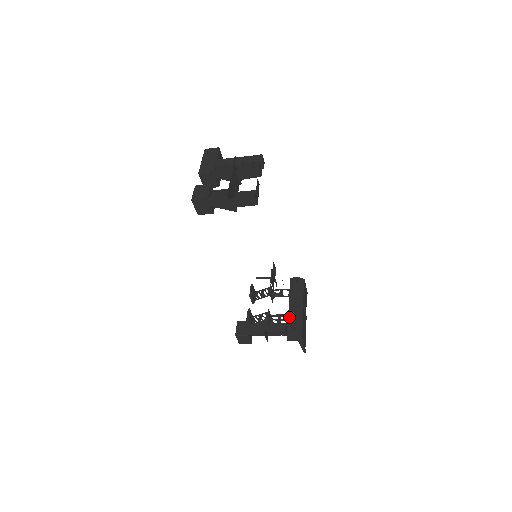
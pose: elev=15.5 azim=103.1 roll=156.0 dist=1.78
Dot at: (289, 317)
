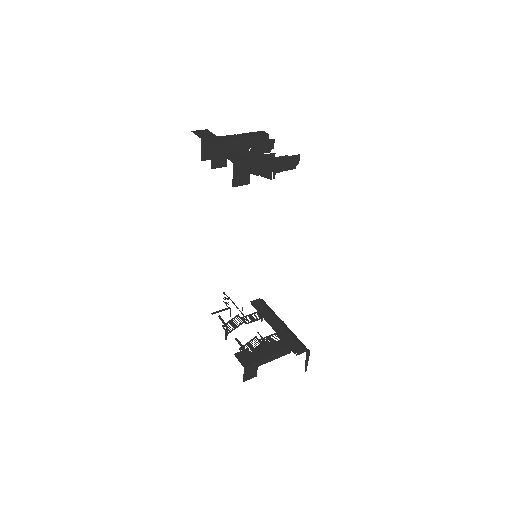
Dot at: (280, 334)
